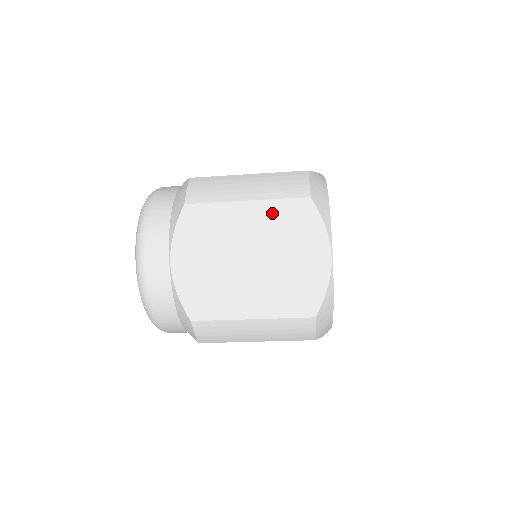
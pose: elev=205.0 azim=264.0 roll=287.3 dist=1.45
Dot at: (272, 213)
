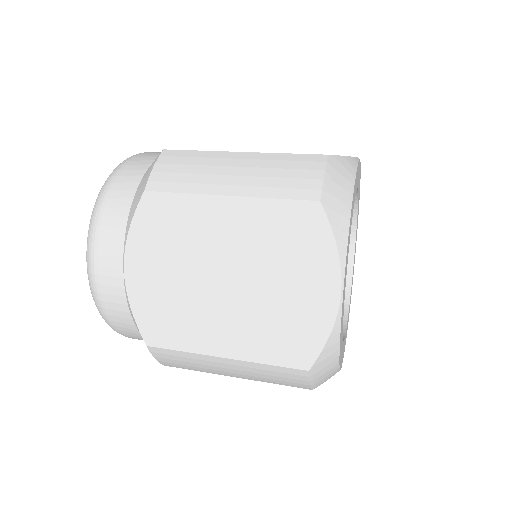
Dot at: occluded
